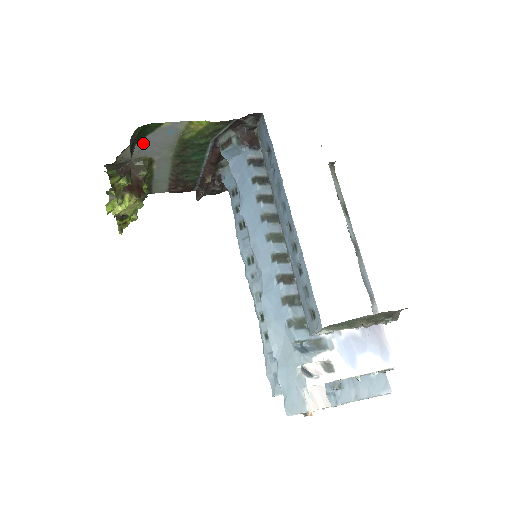
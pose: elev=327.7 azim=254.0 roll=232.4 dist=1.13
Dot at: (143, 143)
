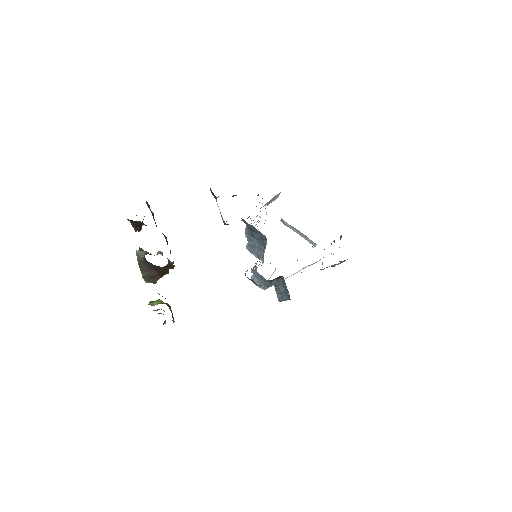
Dot at: occluded
